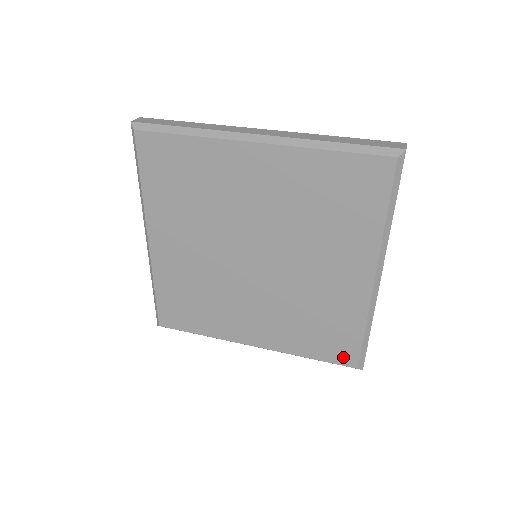
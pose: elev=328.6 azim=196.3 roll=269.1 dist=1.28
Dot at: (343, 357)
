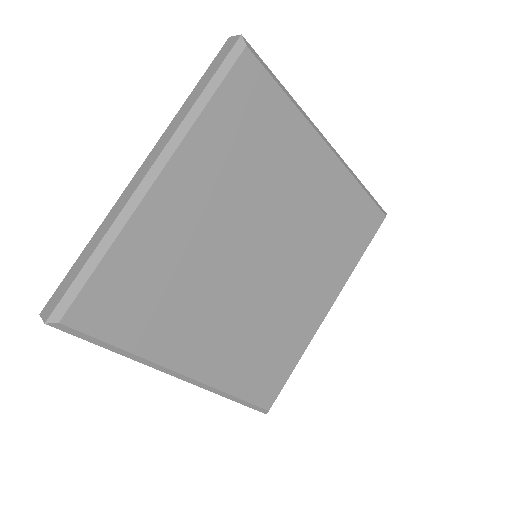
Dot at: (373, 224)
